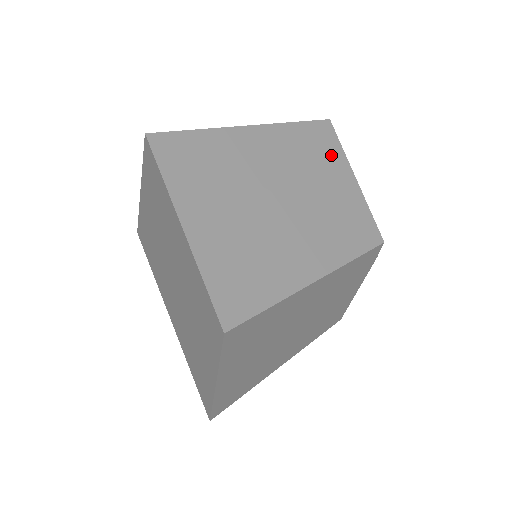
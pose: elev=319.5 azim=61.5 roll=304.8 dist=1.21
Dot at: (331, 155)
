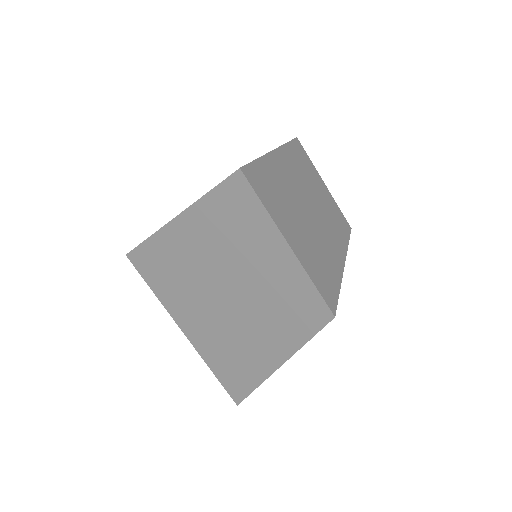
Dot at: (309, 167)
